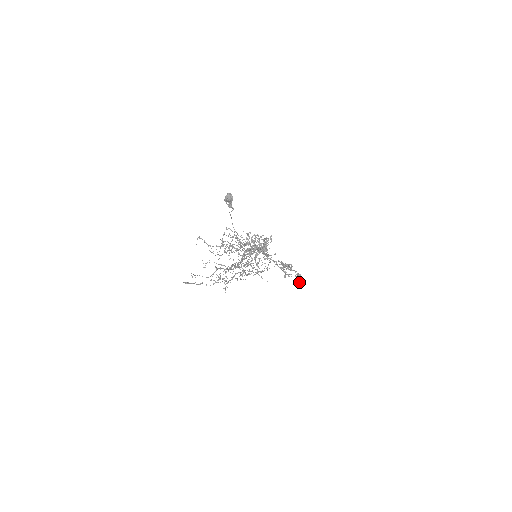
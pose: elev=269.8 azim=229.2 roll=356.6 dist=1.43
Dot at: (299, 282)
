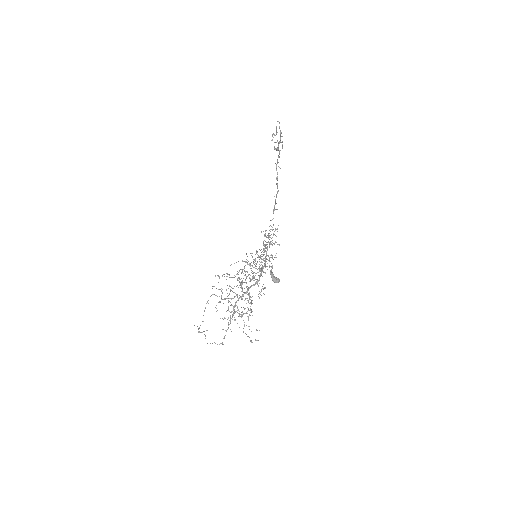
Dot at: occluded
